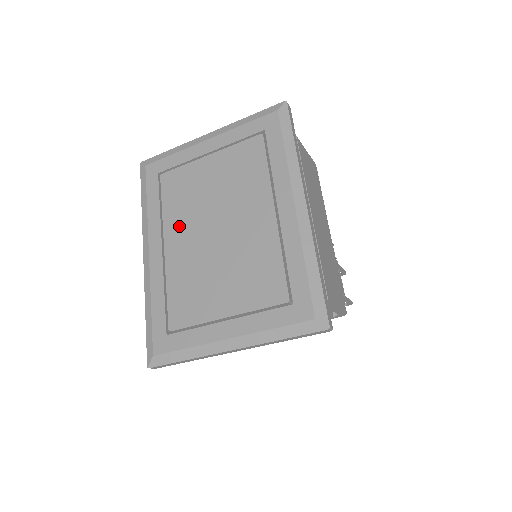
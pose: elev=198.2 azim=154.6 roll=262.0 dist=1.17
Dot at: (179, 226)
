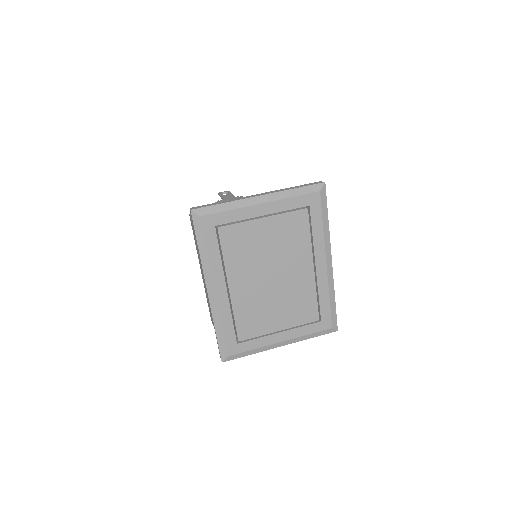
Dot at: (241, 272)
